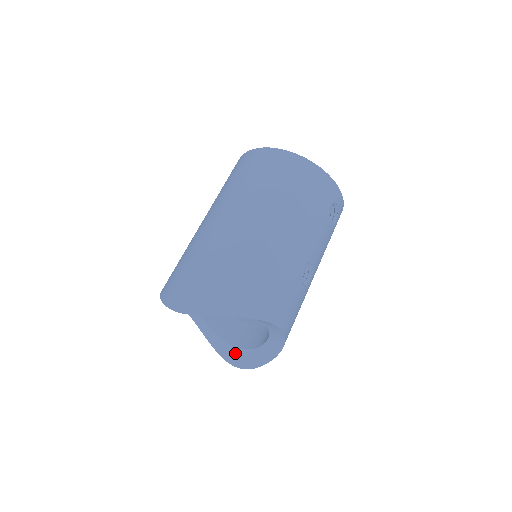
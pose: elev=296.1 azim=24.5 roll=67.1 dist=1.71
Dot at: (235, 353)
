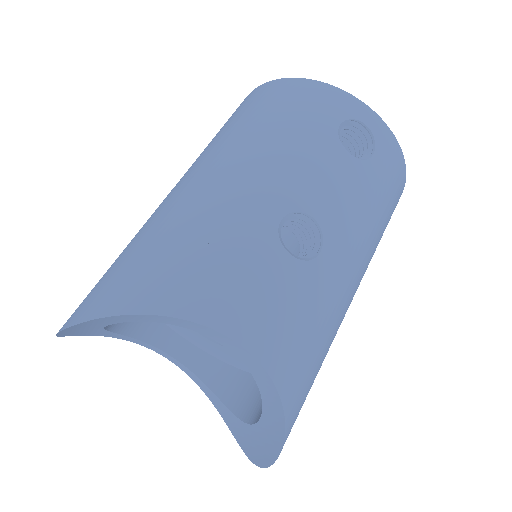
Dot at: (251, 437)
